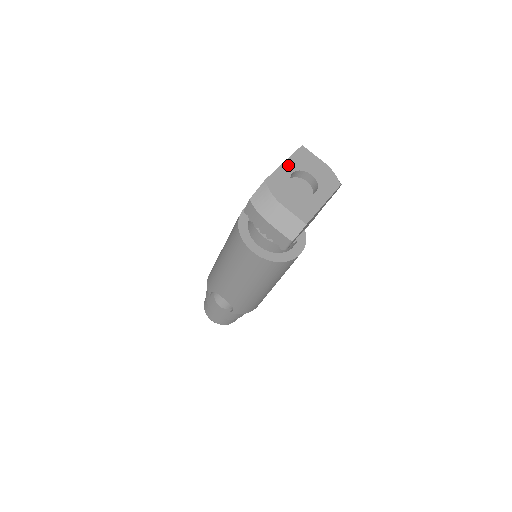
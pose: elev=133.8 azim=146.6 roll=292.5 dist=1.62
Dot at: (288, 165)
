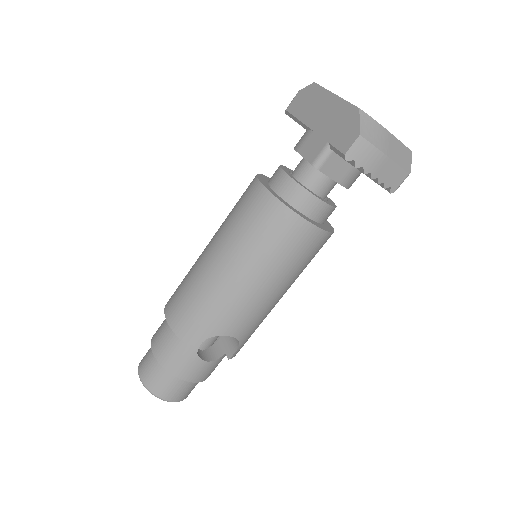
Dot at: occluded
